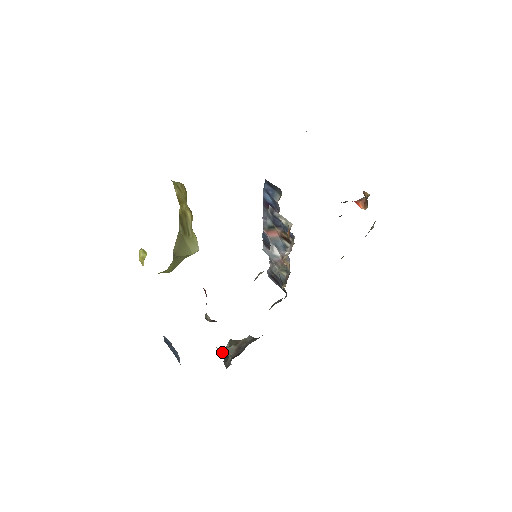
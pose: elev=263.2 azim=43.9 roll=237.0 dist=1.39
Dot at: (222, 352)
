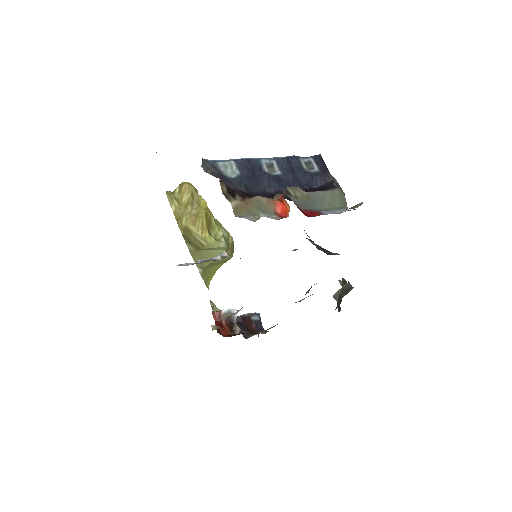
Dot at: occluded
